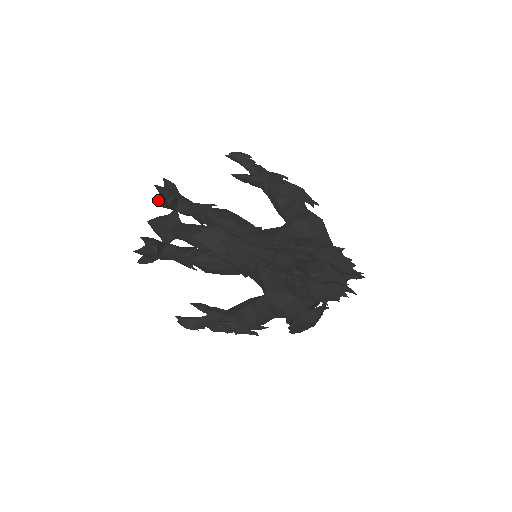
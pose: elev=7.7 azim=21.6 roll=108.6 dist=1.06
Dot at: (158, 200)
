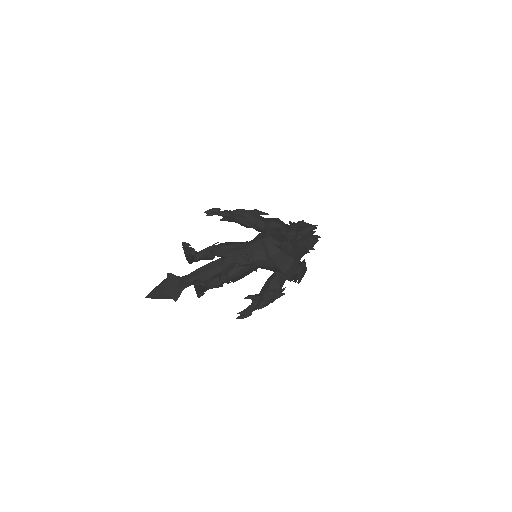
Dot at: (188, 256)
